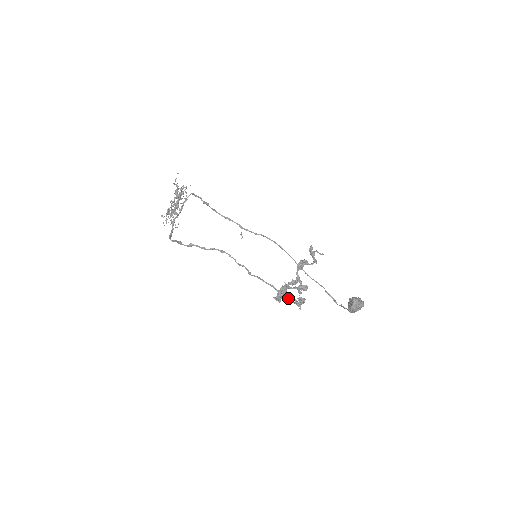
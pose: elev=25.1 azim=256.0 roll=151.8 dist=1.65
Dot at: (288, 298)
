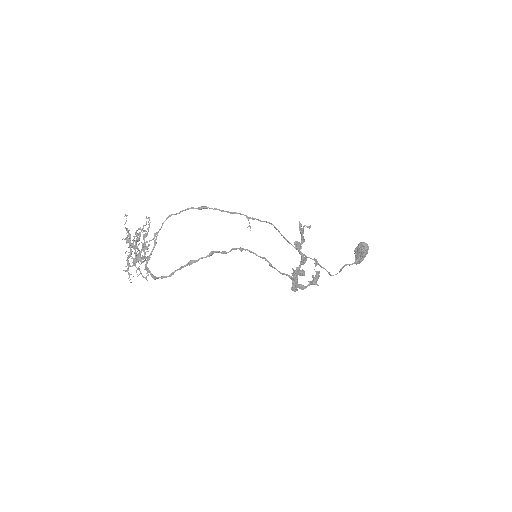
Dot at: (299, 286)
